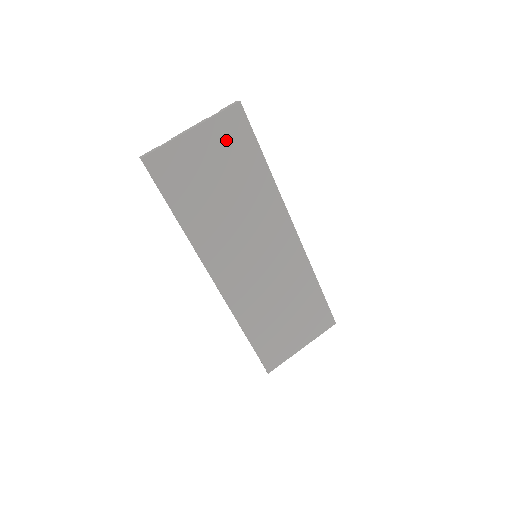
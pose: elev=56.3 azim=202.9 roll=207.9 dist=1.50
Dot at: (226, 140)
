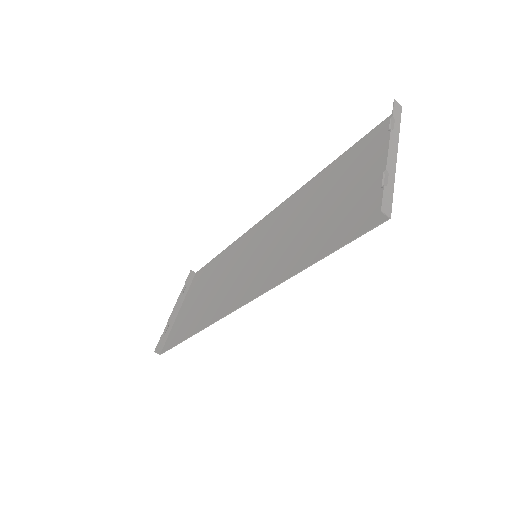
Dot at: (370, 153)
